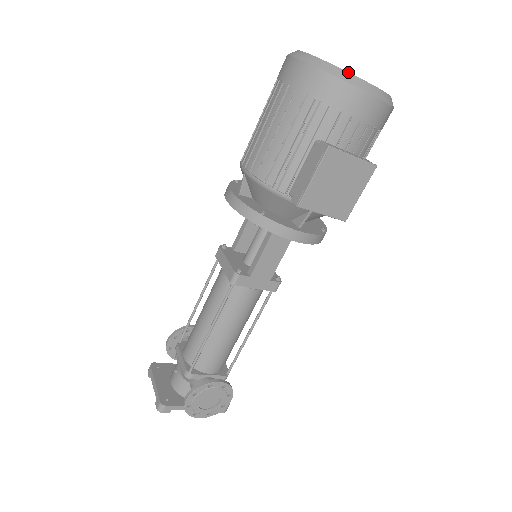
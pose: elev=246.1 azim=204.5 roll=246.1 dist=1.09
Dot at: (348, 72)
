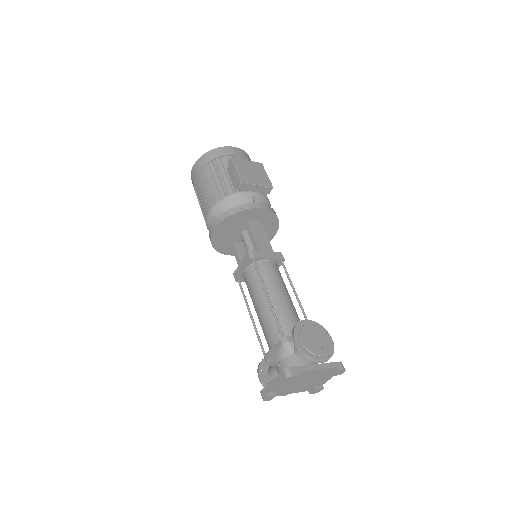
Dot at: occluded
